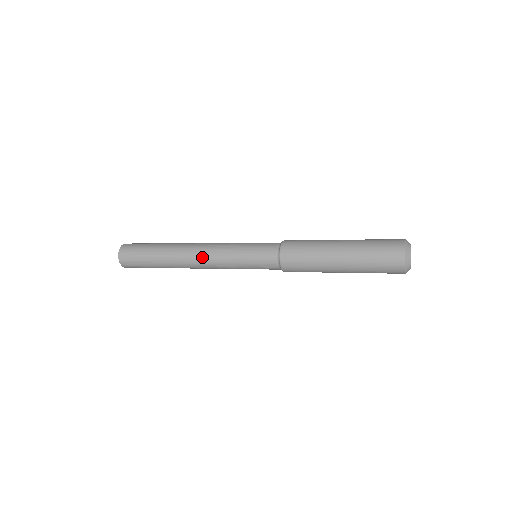
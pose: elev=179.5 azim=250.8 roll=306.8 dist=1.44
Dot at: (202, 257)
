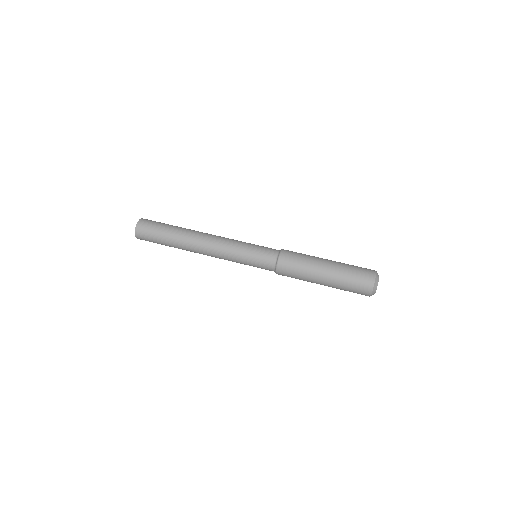
Dot at: (211, 248)
